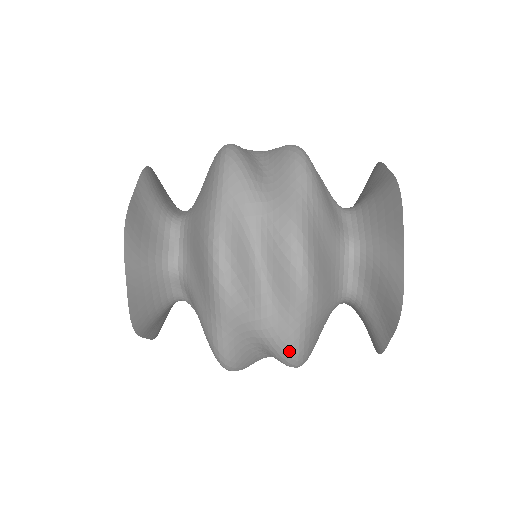
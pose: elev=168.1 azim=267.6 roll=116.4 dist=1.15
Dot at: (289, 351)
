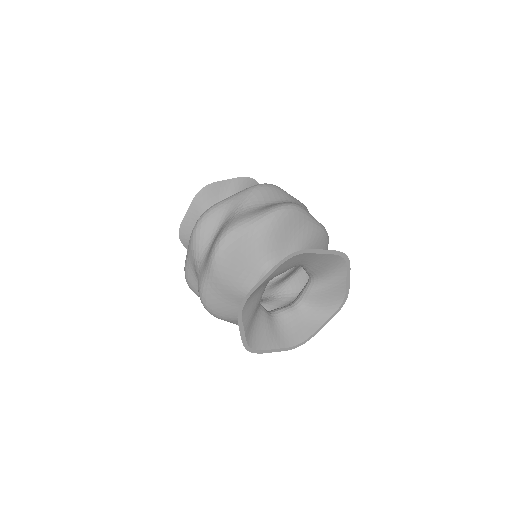
Dot at: (199, 289)
